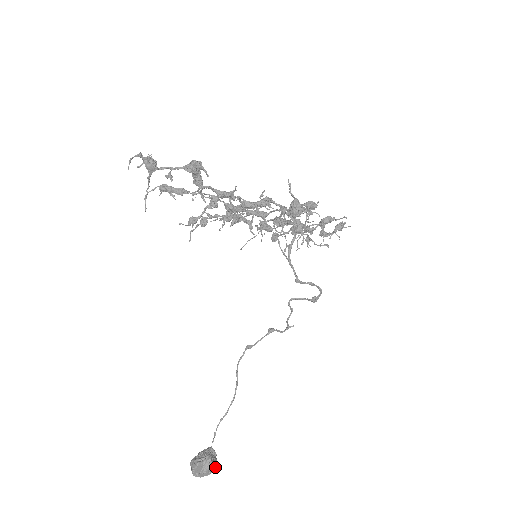
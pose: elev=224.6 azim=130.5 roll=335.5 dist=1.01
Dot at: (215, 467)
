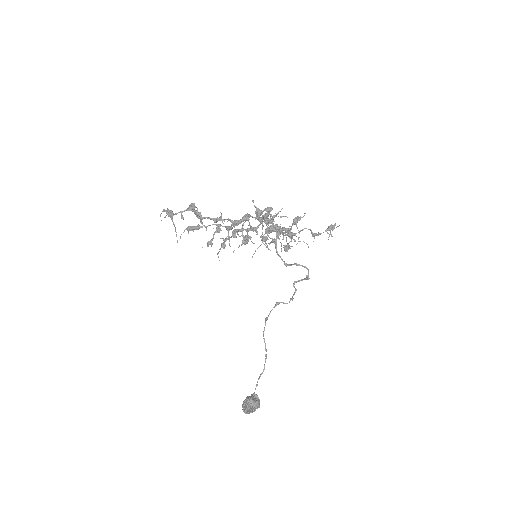
Dot at: (258, 406)
